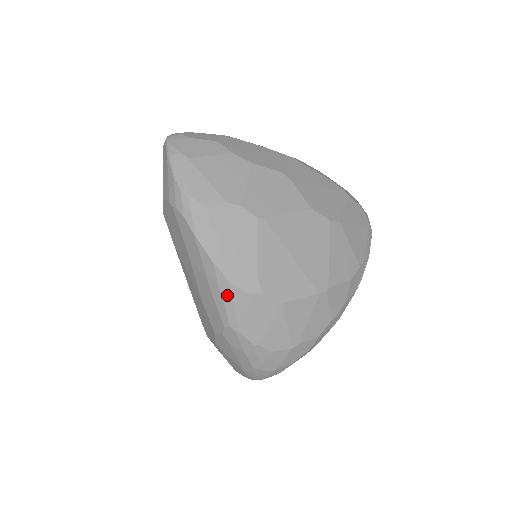
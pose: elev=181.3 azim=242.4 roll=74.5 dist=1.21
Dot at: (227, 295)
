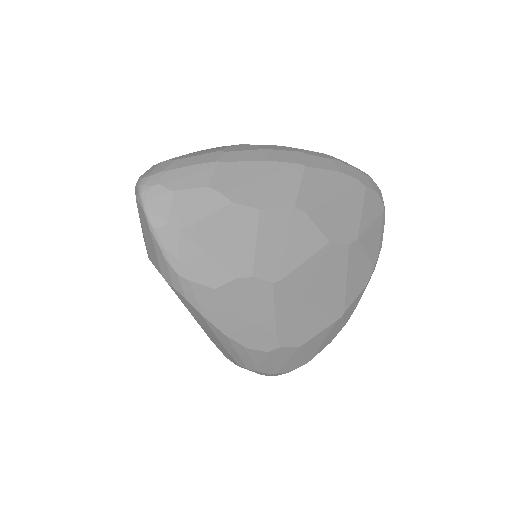
Dot at: (244, 354)
